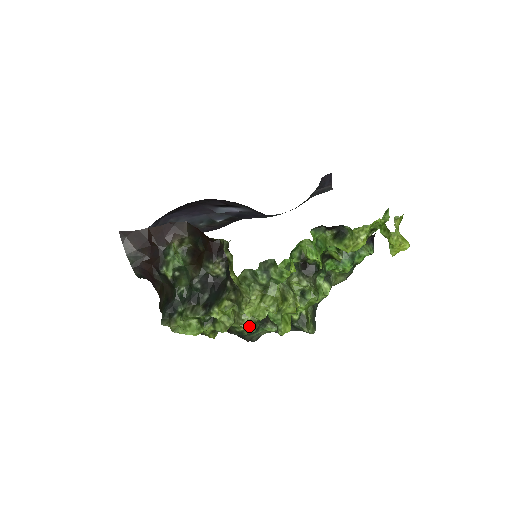
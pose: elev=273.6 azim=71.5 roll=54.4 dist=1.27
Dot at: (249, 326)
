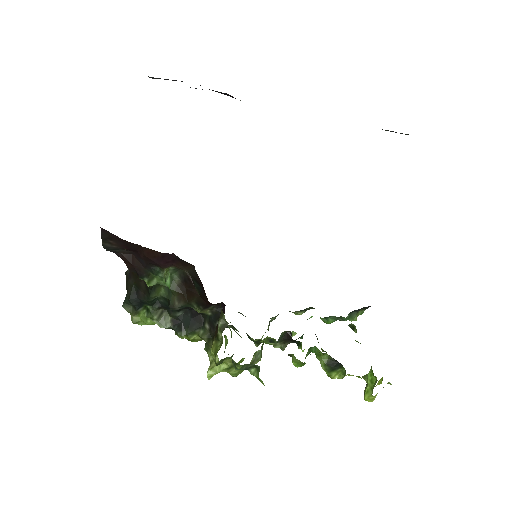
Dot at: occluded
